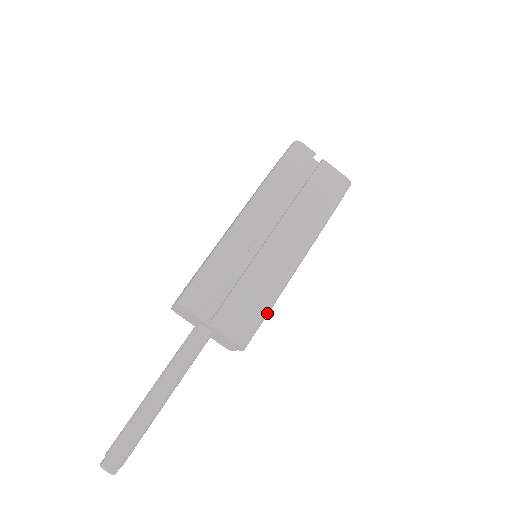
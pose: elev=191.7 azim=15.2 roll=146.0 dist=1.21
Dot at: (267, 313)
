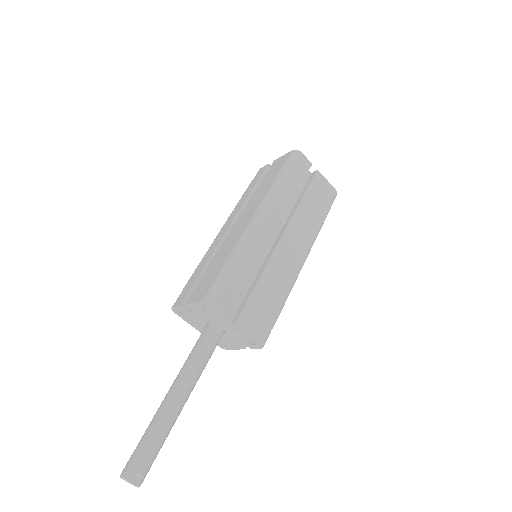
Dot at: (230, 267)
